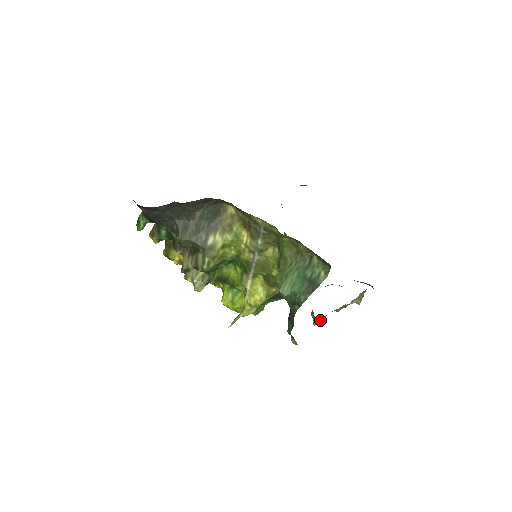
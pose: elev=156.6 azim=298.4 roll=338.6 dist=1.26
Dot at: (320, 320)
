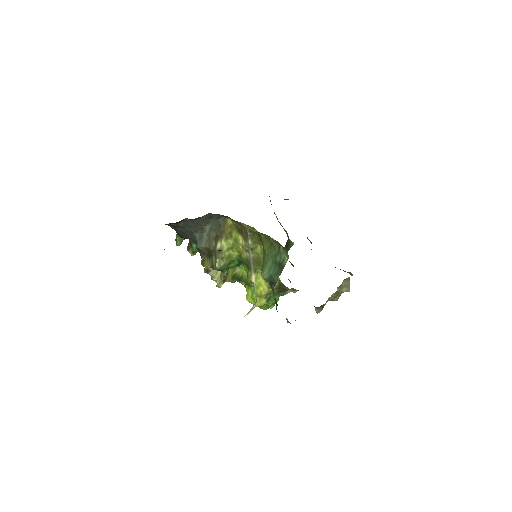
Dot at: (321, 308)
